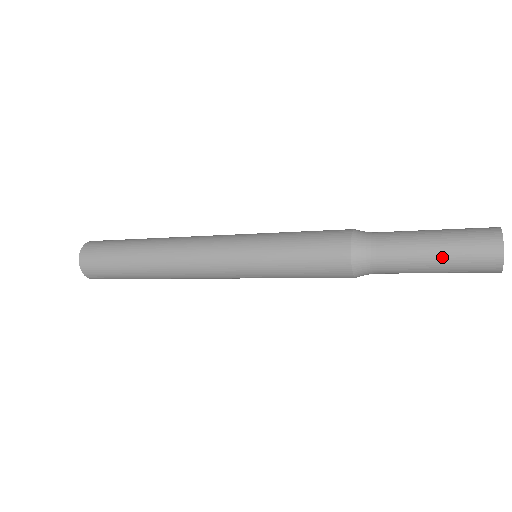
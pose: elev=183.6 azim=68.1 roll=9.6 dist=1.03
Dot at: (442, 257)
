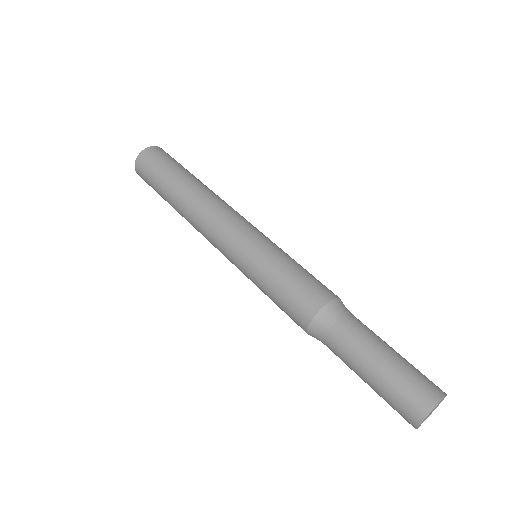
Dot at: (379, 377)
